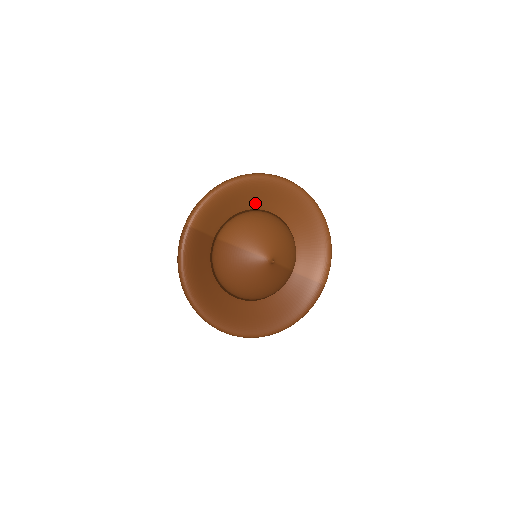
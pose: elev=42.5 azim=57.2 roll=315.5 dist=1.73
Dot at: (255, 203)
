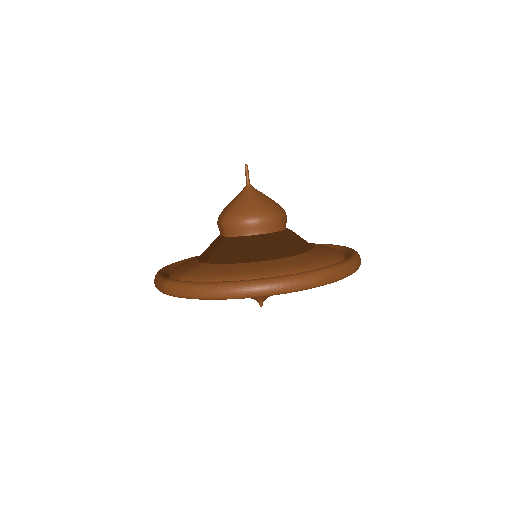
Dot at: occluded
